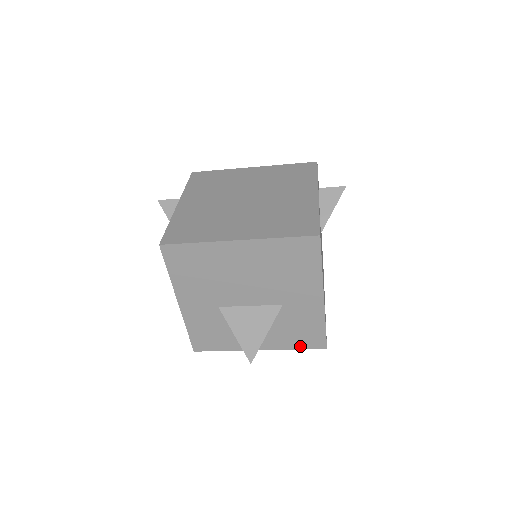
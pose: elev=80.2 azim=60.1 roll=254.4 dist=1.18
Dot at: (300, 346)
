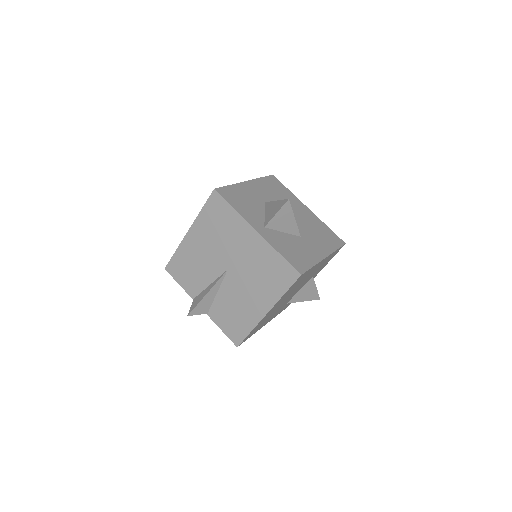
Dot at: (286, 257)
